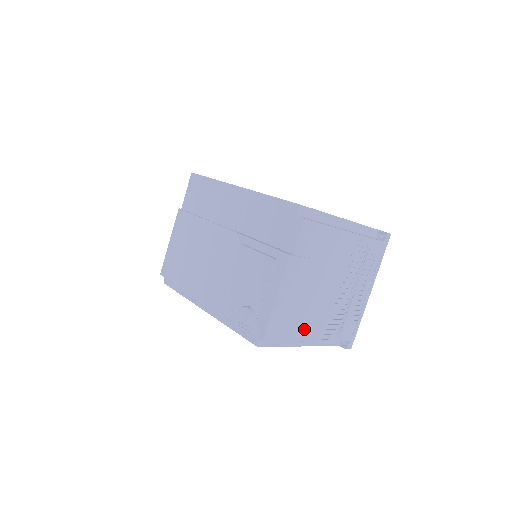
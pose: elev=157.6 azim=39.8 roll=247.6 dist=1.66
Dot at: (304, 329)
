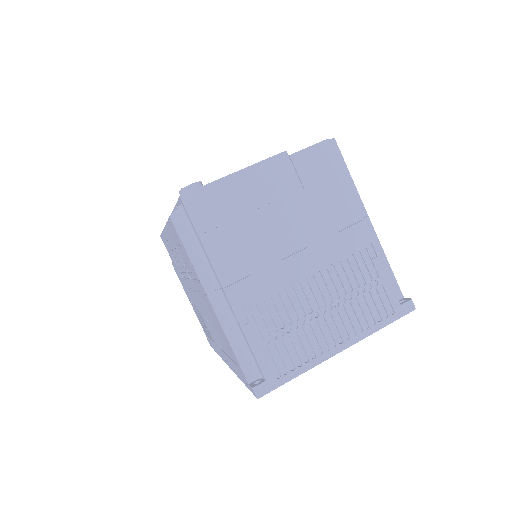
Dot at: (231, 259)
